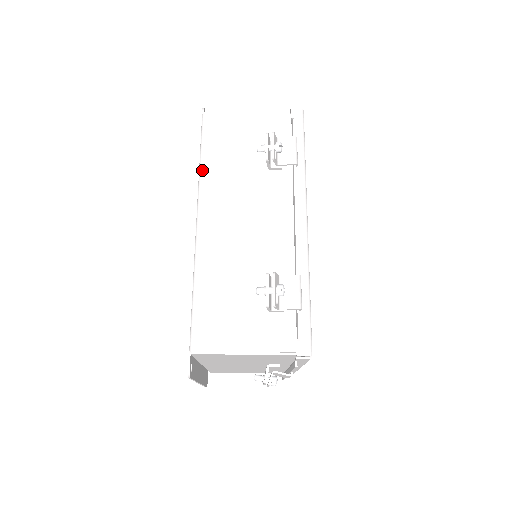
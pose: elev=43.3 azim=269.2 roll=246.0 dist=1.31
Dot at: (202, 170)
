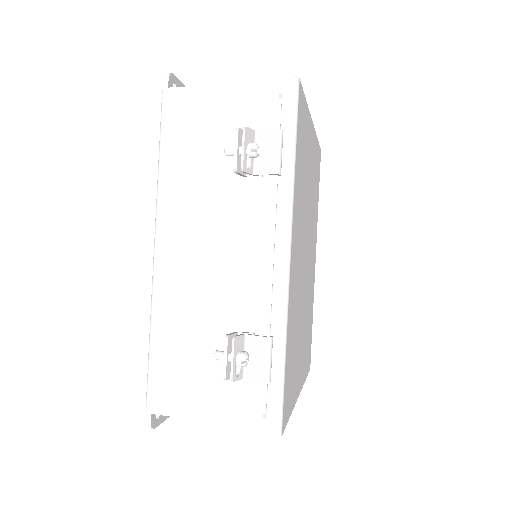
Dot at: (160, 178)
